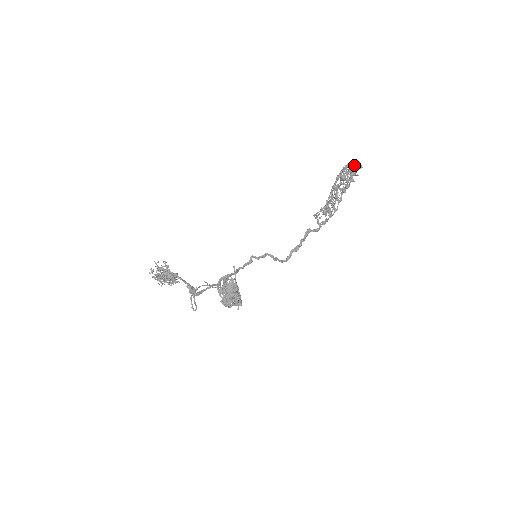
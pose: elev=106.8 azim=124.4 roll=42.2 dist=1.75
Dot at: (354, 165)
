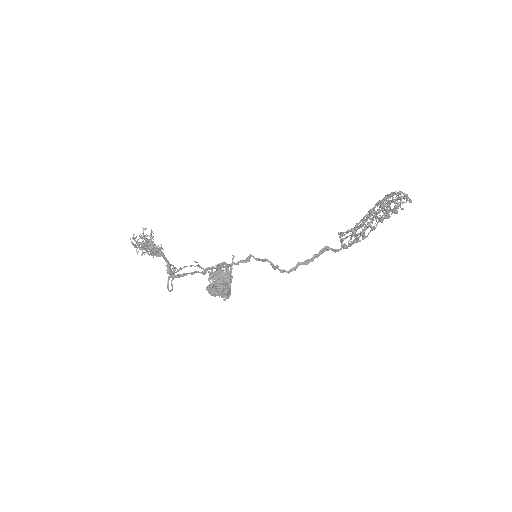
Dot at: (401, 197)
